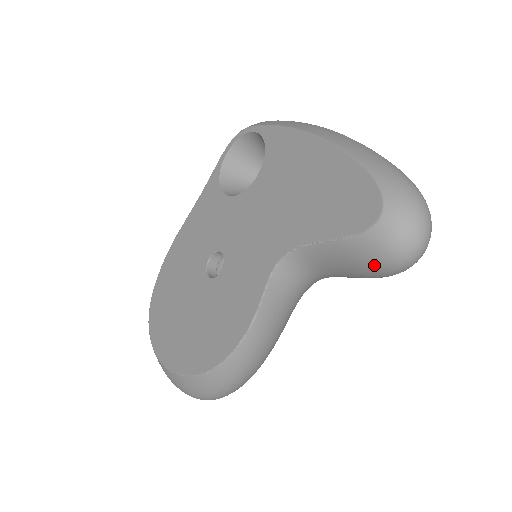
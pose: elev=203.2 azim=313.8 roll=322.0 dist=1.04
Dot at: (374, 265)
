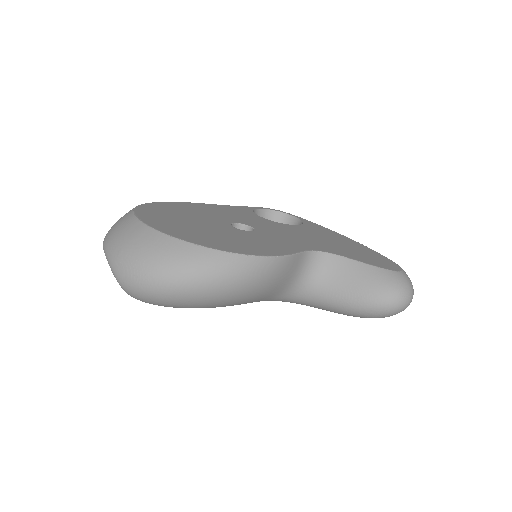
Dot at: (381, 290)
